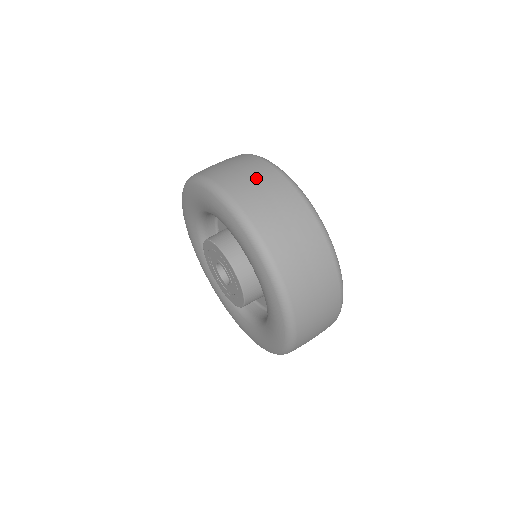
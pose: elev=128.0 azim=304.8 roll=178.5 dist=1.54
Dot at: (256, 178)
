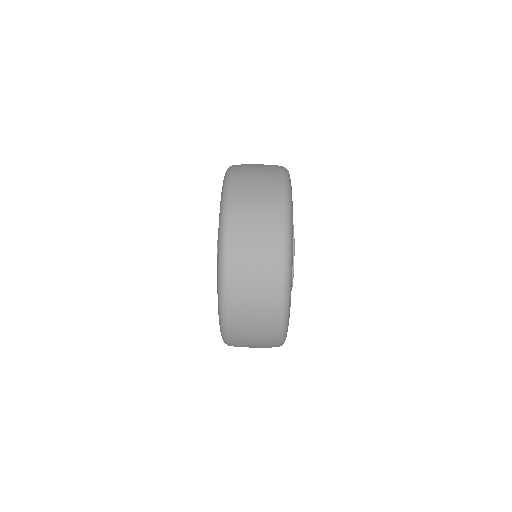
Dot at: (260, 198)
